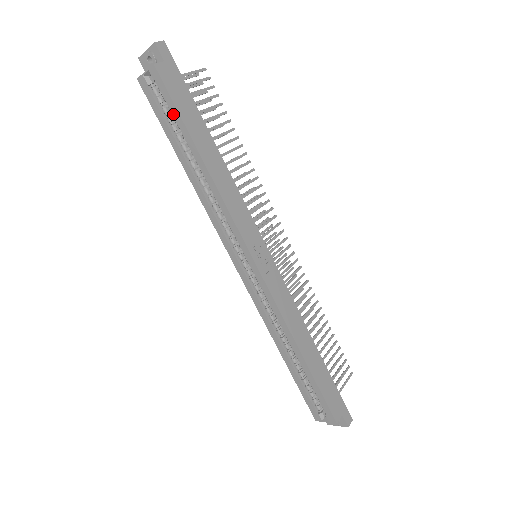
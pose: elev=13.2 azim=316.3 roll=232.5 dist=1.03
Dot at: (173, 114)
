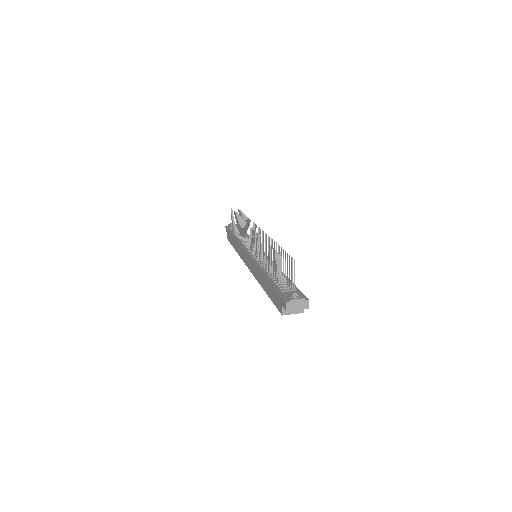
Dot at: occluded
